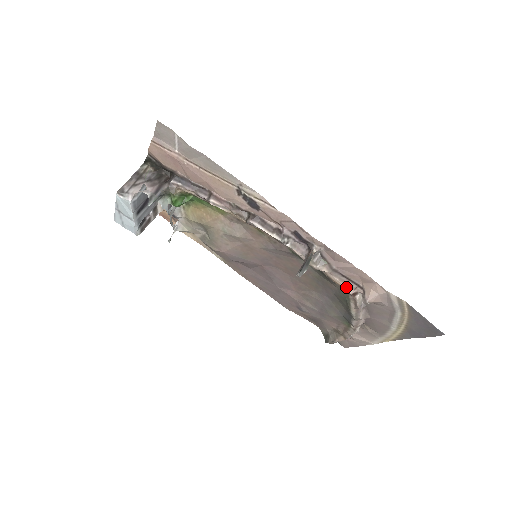
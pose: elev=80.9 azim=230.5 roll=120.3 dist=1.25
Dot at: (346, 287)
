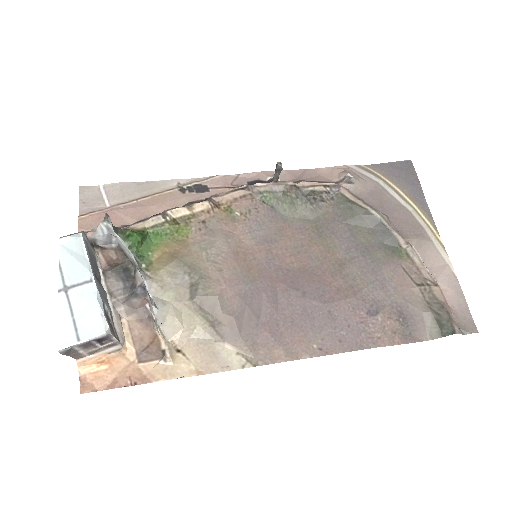
Dot at: (327, 183)
